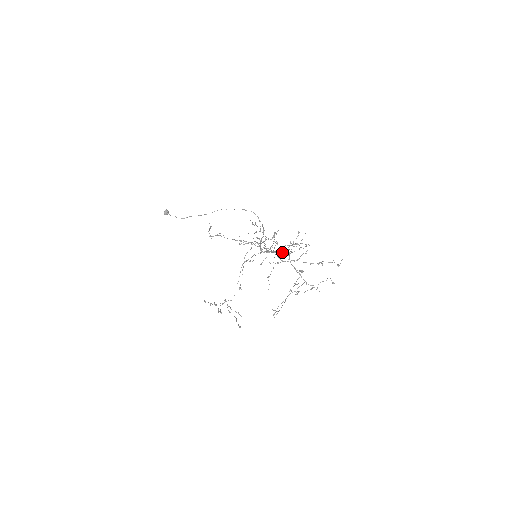
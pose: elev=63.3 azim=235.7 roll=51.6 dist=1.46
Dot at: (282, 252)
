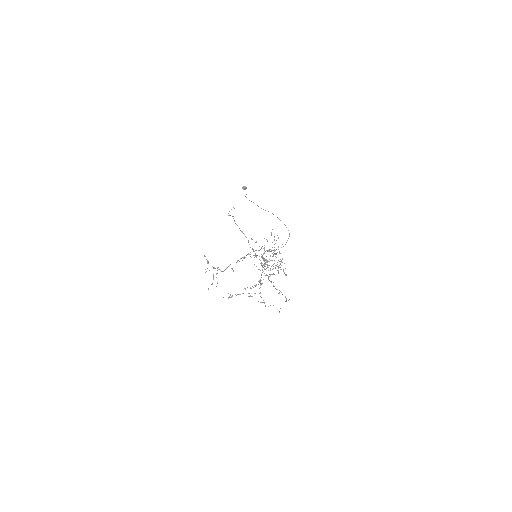
Dot at: occluded
